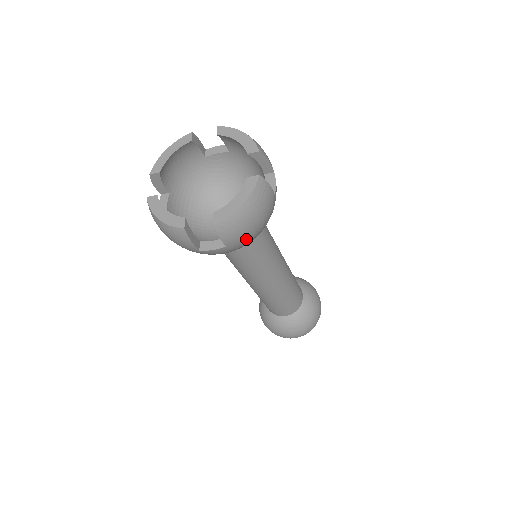
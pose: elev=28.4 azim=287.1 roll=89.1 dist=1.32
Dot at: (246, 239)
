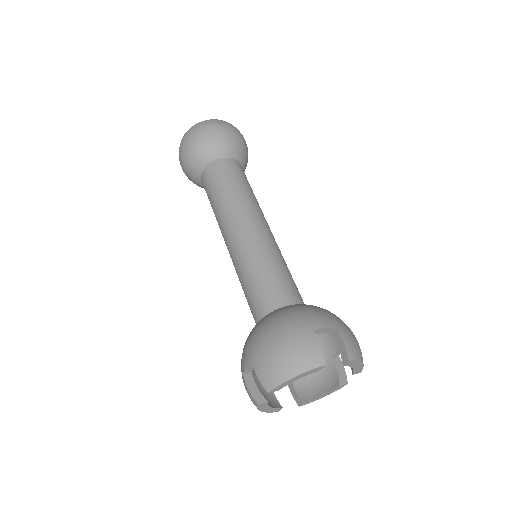
Dot at: occluded
